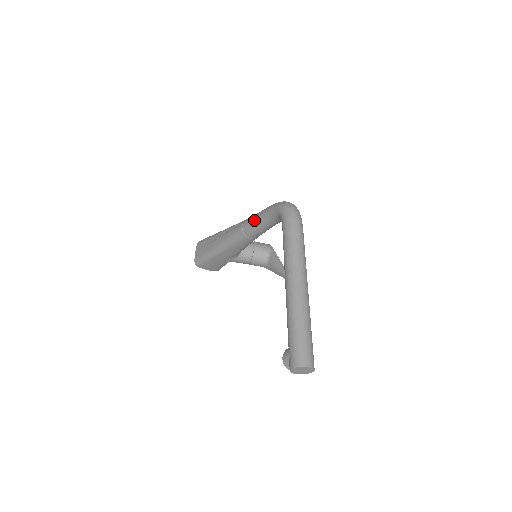
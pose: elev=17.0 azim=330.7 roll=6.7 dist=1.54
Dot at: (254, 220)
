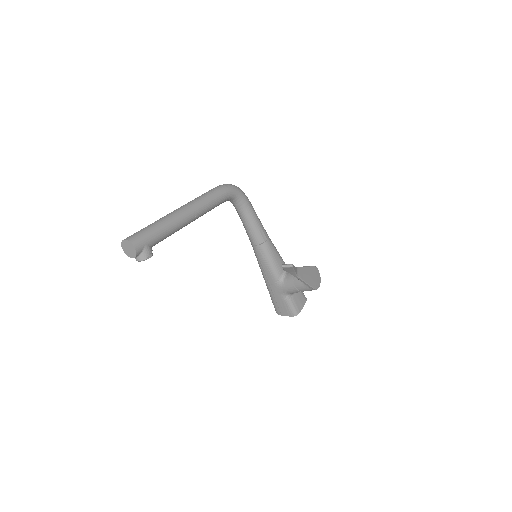
Dot at: occluded
